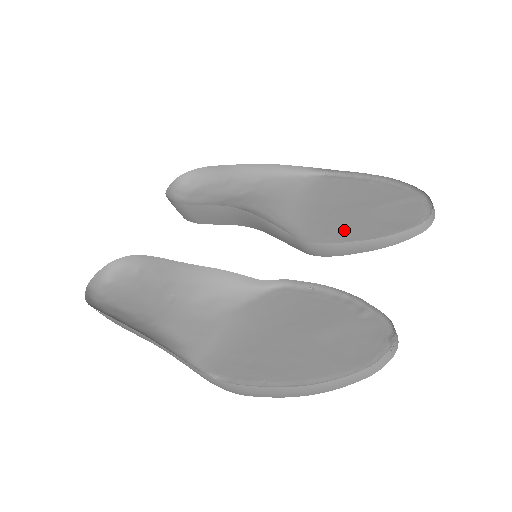
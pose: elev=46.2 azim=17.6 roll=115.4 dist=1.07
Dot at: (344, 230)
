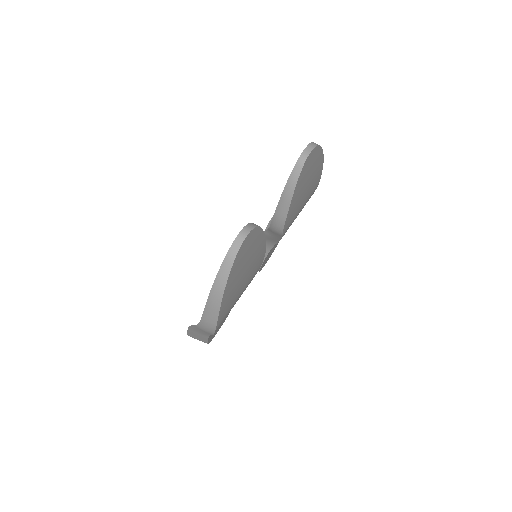
Dot at: occluded
